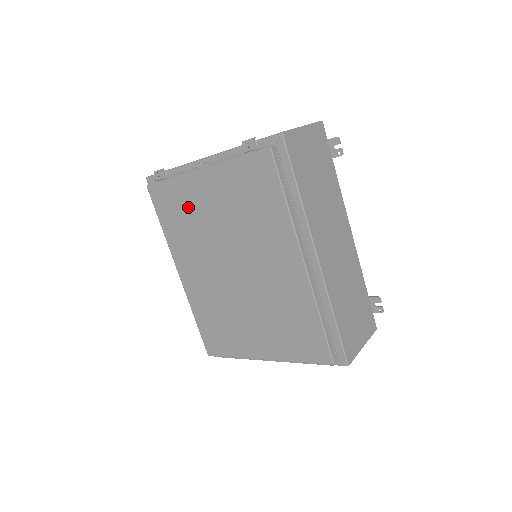
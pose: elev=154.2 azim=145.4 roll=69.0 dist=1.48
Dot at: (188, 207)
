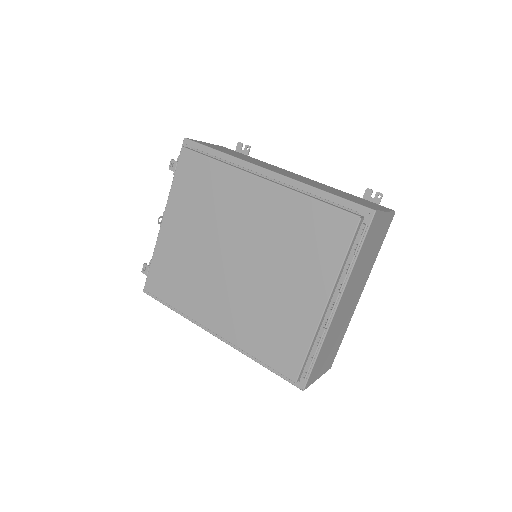
Dot at: (175, 261)
